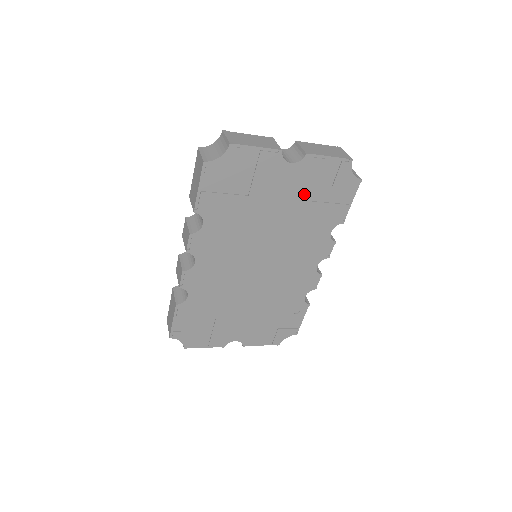
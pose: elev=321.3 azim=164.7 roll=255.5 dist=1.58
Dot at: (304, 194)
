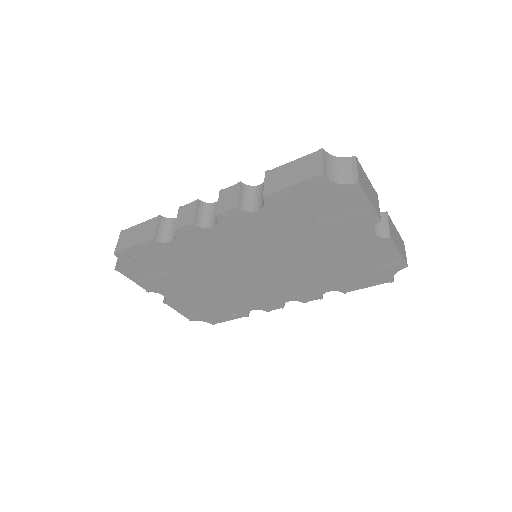
Dot at: (350, 257)
